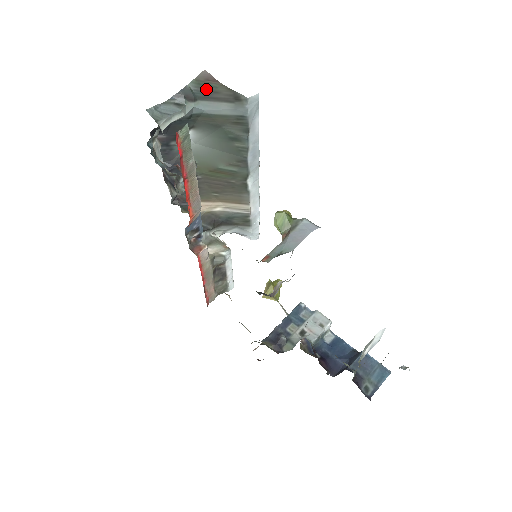
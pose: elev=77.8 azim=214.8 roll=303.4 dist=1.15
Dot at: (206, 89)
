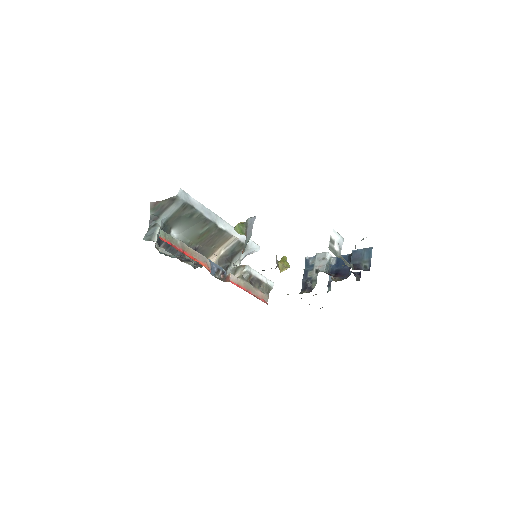
Dot at: (158, 209)
